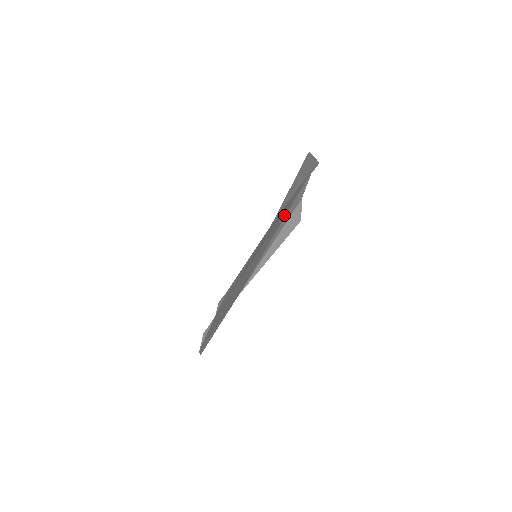
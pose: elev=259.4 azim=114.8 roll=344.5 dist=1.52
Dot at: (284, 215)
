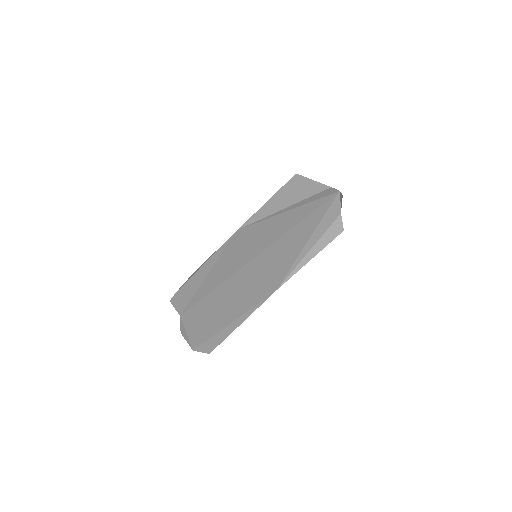
Dot at: (312, 223)
